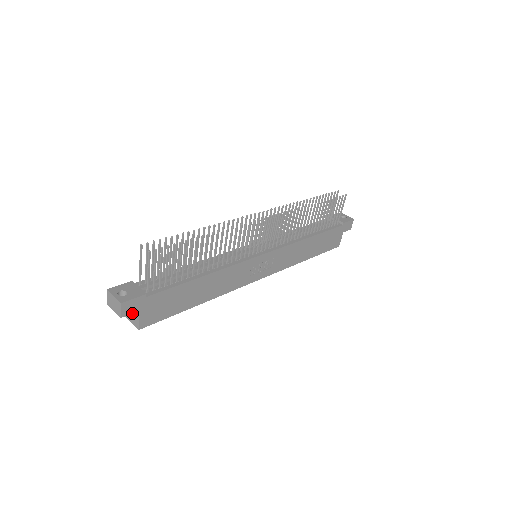
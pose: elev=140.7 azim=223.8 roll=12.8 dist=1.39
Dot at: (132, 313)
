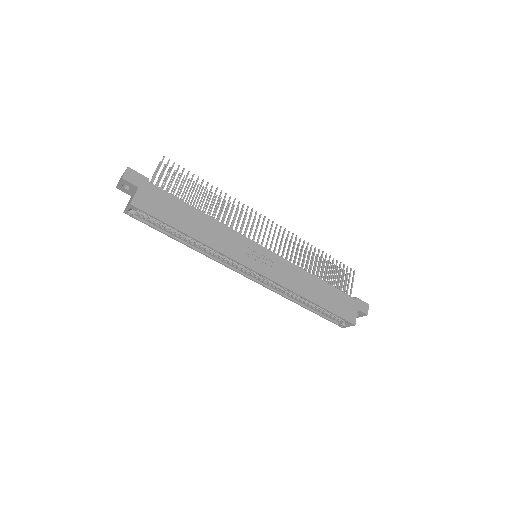
Dot at: (132, 184)
